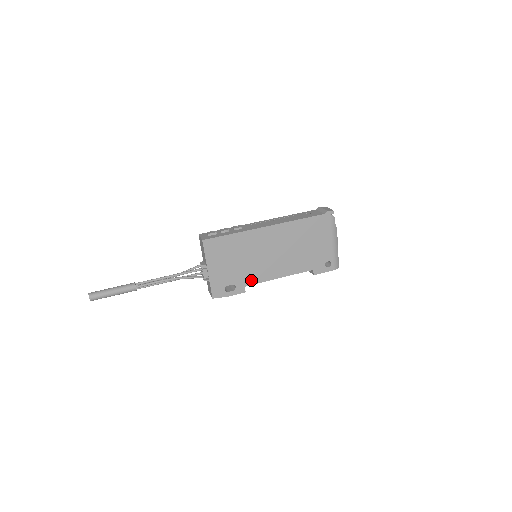
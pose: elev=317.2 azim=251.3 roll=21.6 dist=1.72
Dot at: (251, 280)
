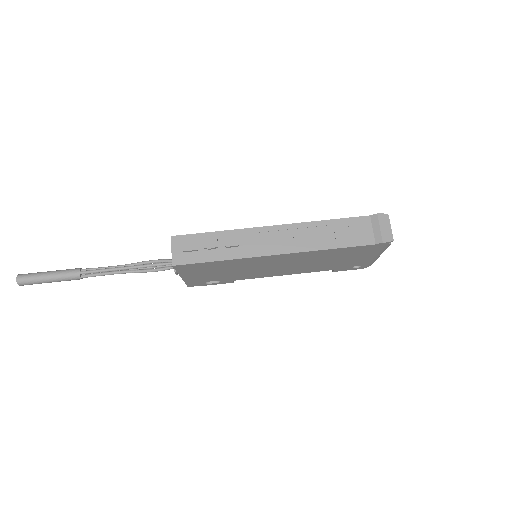
Dot at: (243, 278)
